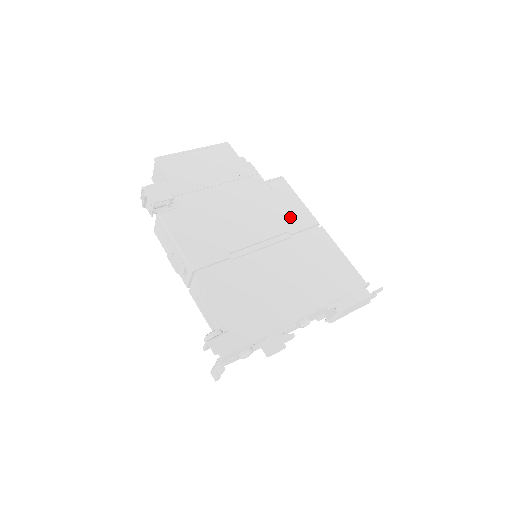
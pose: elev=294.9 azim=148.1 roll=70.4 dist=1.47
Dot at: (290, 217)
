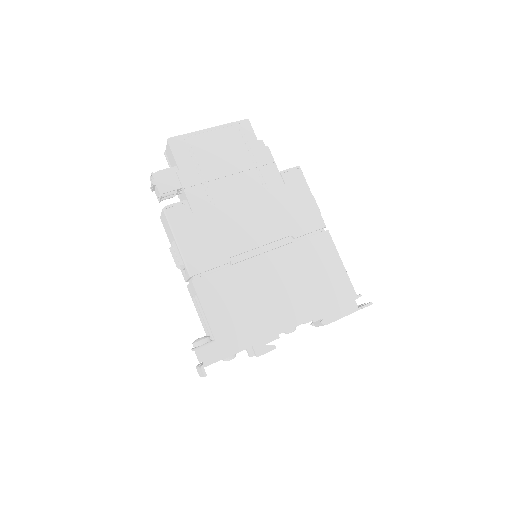
Dot at: (297, 218)
